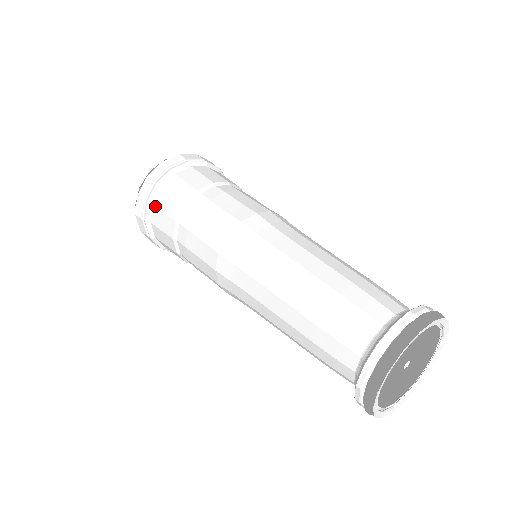
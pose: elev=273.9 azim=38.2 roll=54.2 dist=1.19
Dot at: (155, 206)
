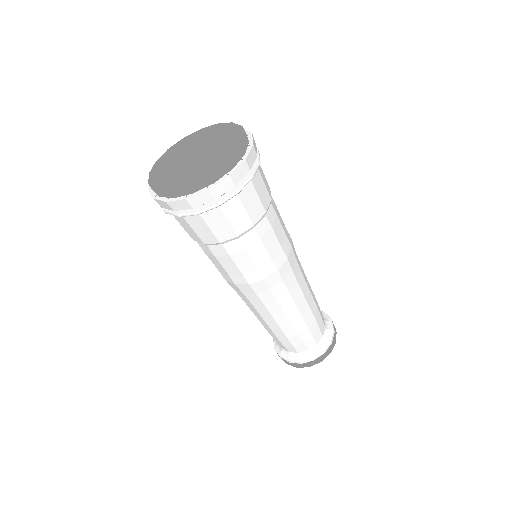
Dot at: (185, 220)
